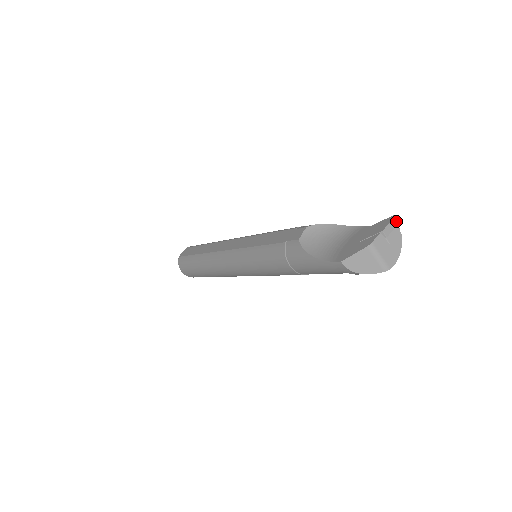
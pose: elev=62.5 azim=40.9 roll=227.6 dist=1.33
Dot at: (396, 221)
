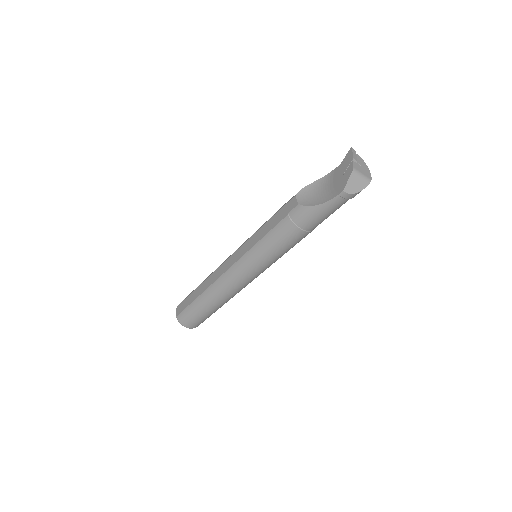
Dot at: (354, 151)
